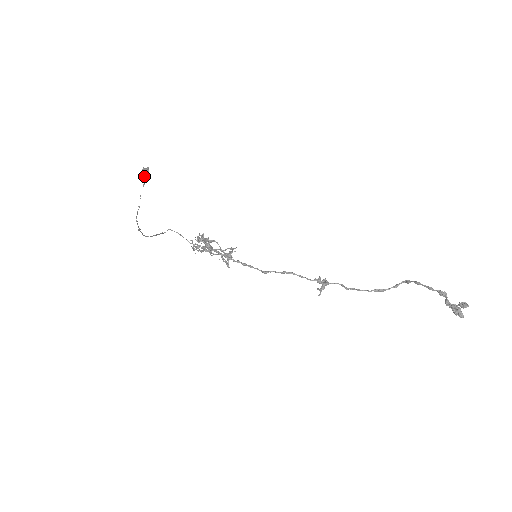
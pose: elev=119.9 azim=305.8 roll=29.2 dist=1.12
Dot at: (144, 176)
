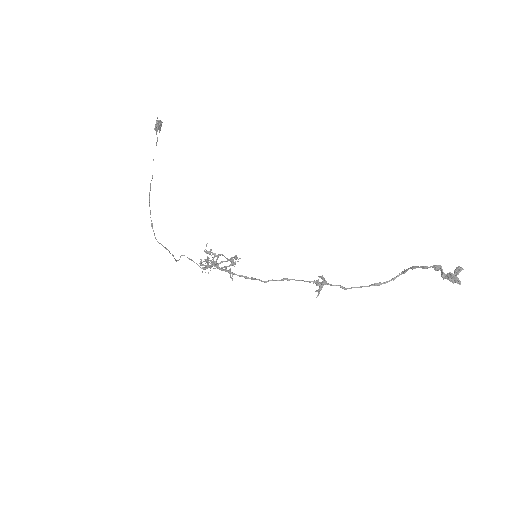
Dot at: (157, 122)
